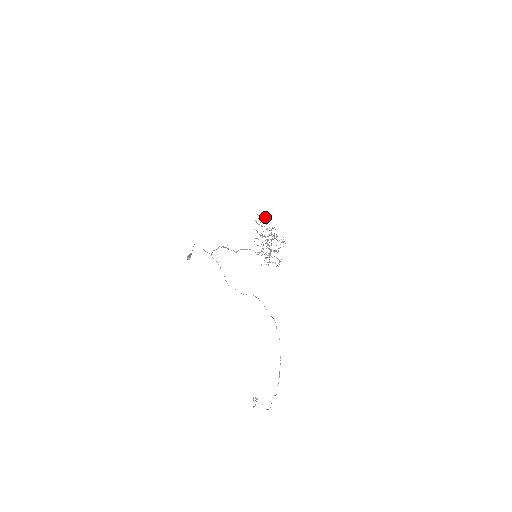
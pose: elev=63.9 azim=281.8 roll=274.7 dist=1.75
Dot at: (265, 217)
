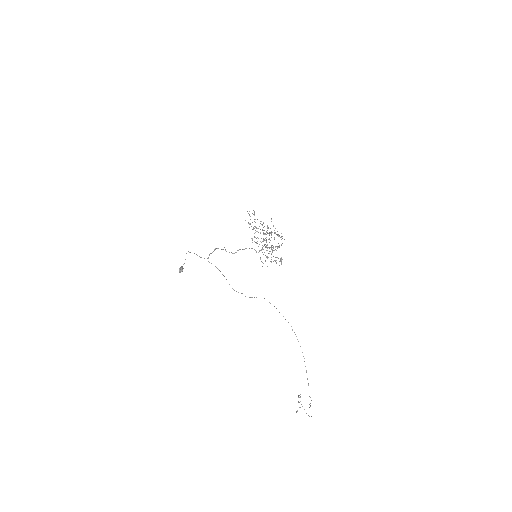
Dot at: occluded
